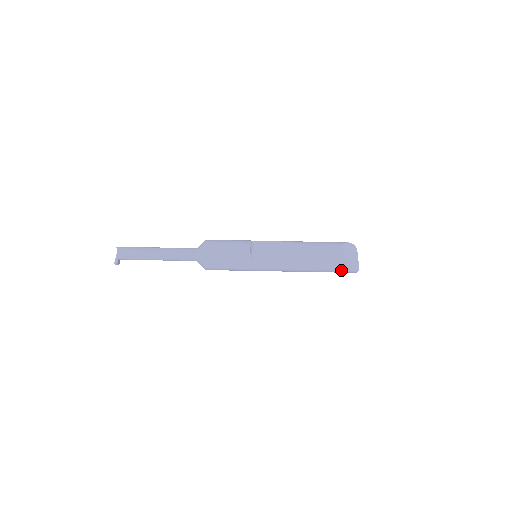
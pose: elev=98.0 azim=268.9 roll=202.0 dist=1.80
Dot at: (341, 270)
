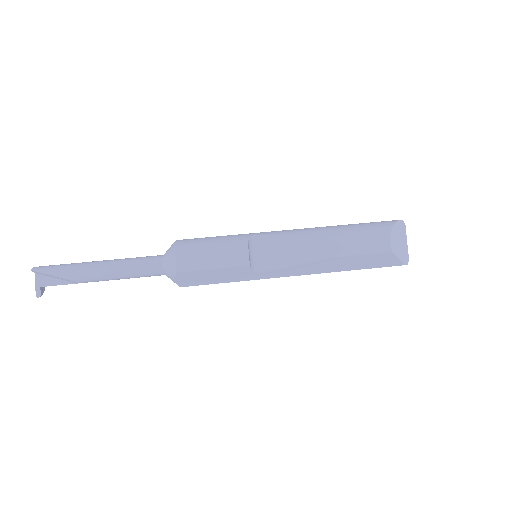
Dot at: occluded
